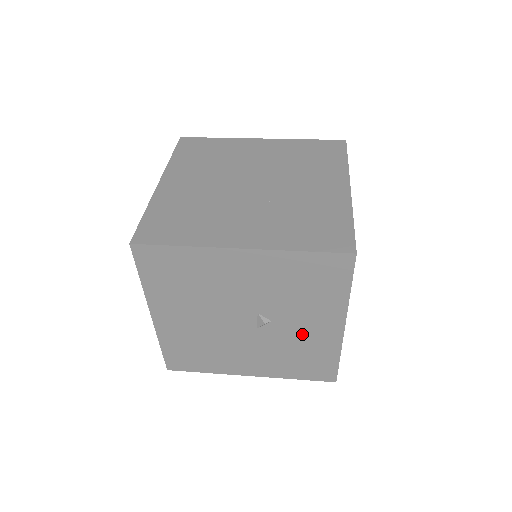
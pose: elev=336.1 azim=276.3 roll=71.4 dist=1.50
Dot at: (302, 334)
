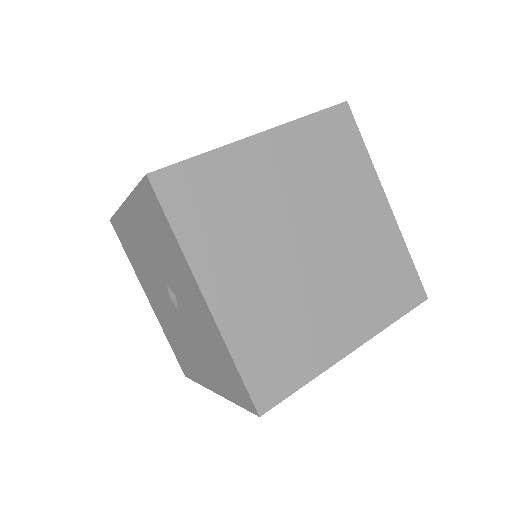
Dot at: (196, 315)
